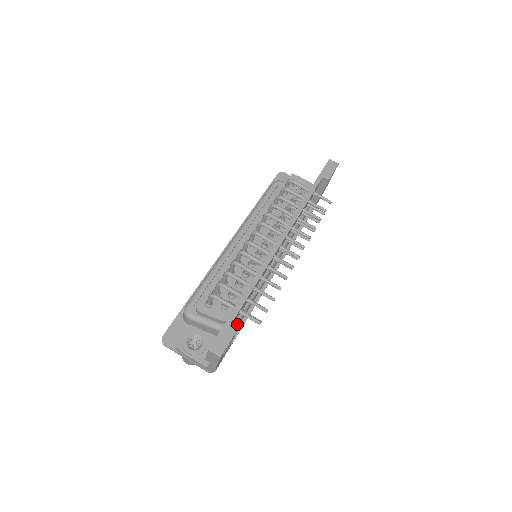
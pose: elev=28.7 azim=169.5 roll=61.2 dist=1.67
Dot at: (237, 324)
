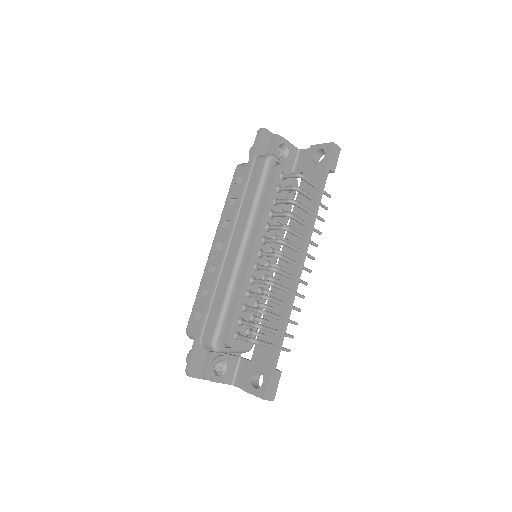
Dot at: occluded
